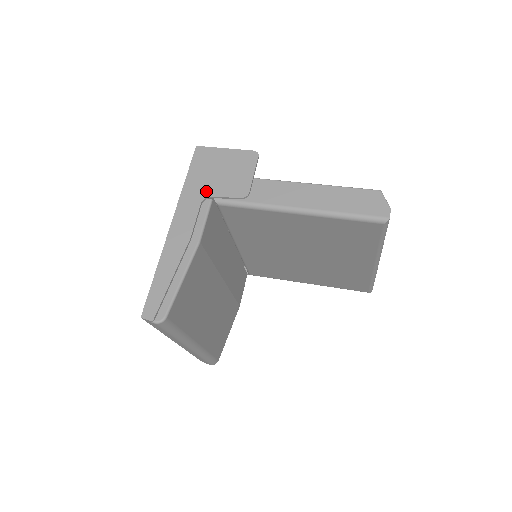
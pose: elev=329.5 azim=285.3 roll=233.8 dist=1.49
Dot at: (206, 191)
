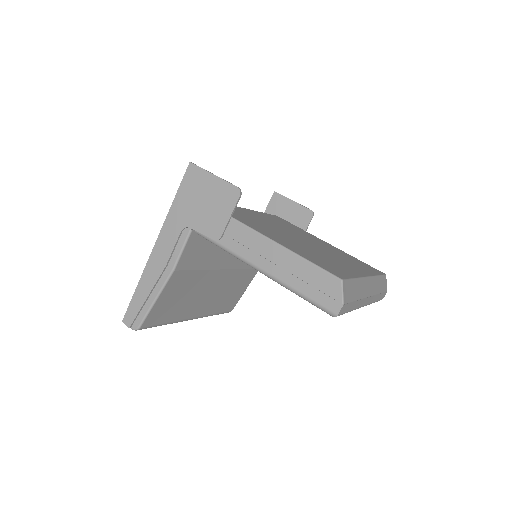
Dot at: (187, 220)
